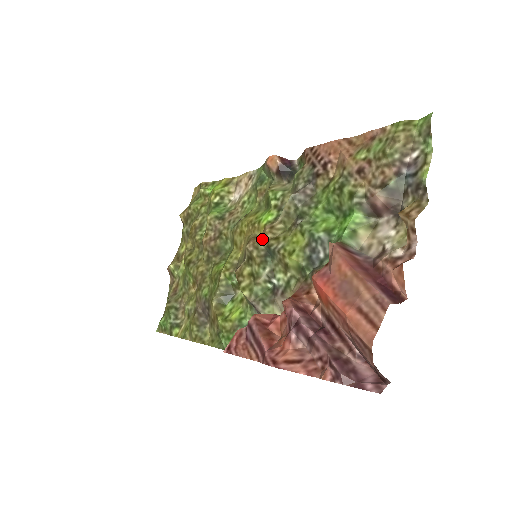
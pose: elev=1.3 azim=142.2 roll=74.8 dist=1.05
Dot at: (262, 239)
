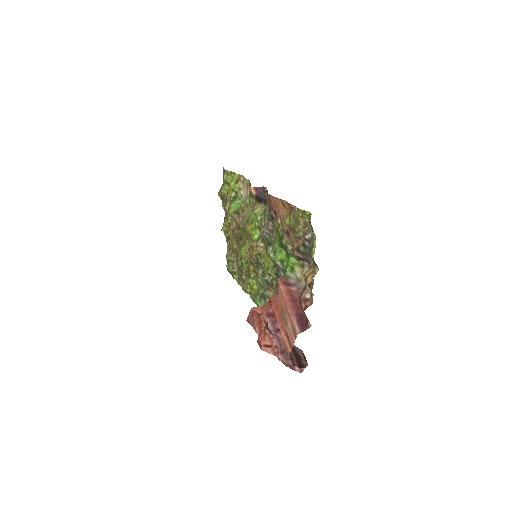
Dot at: (253, 253)
